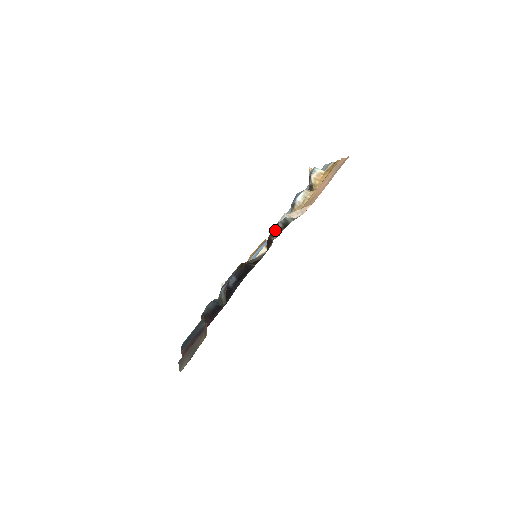
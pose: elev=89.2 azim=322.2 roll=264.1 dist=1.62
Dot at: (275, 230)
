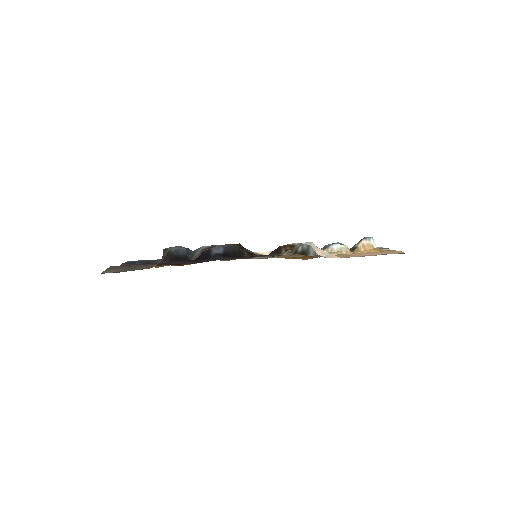
Dot at: (292, 246)
